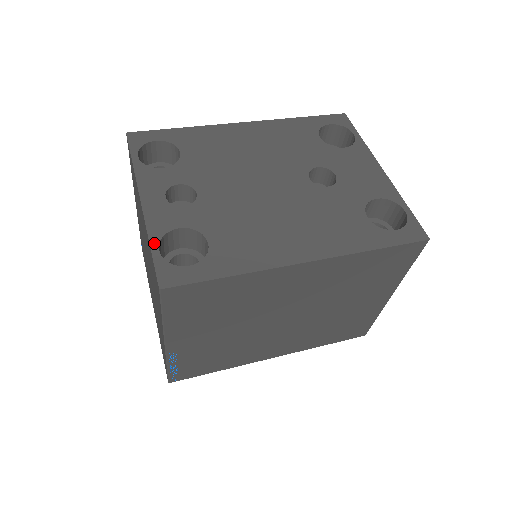
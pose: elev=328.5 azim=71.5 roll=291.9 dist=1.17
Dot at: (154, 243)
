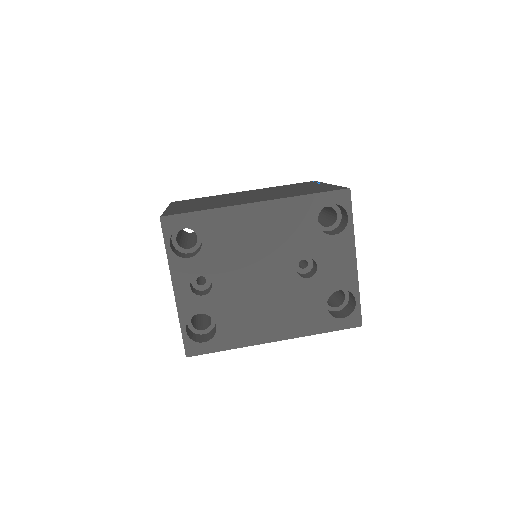
Dot at: (183, 326)
